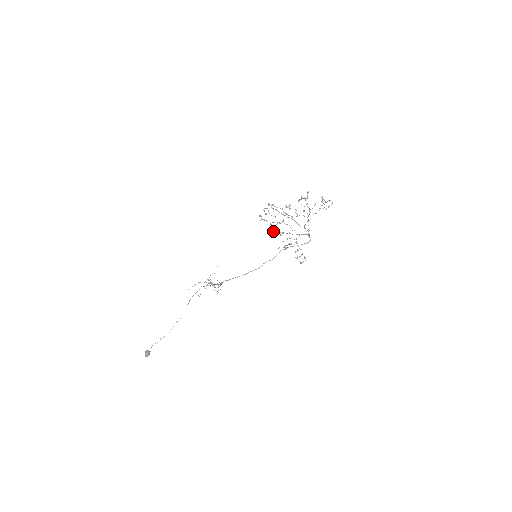
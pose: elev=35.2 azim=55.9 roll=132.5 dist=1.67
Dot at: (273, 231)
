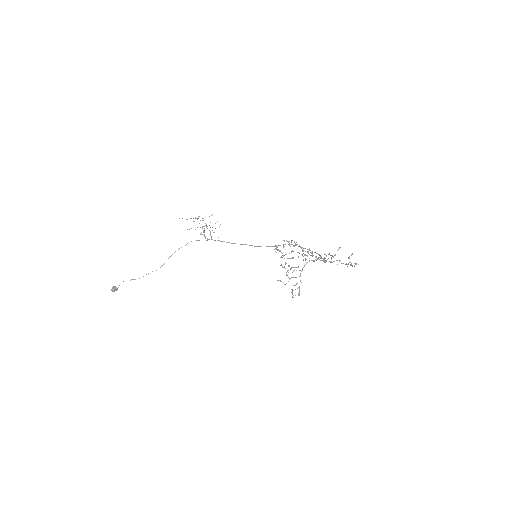
Dot at: occluded
